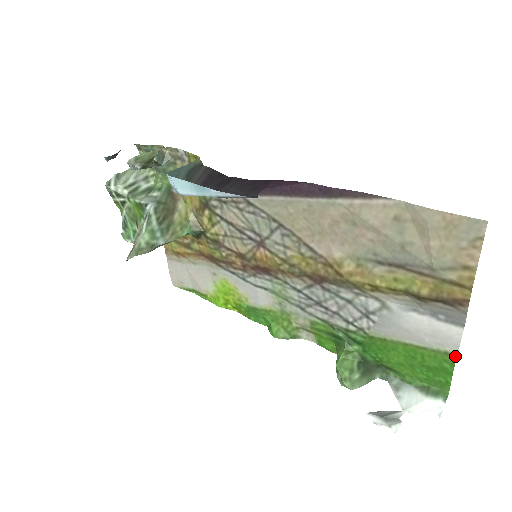
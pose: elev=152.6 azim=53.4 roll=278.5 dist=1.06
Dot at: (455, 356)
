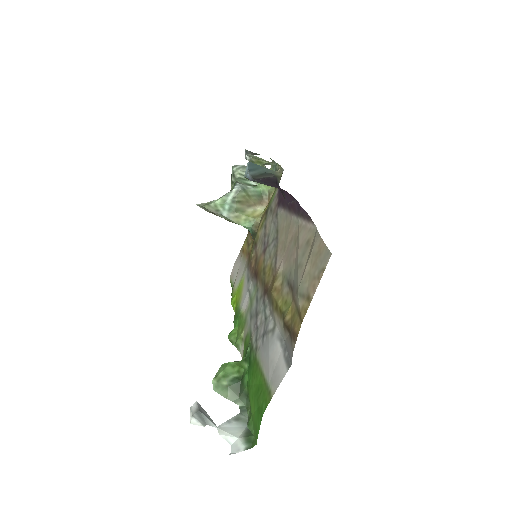
Dot at: (271, 398)
